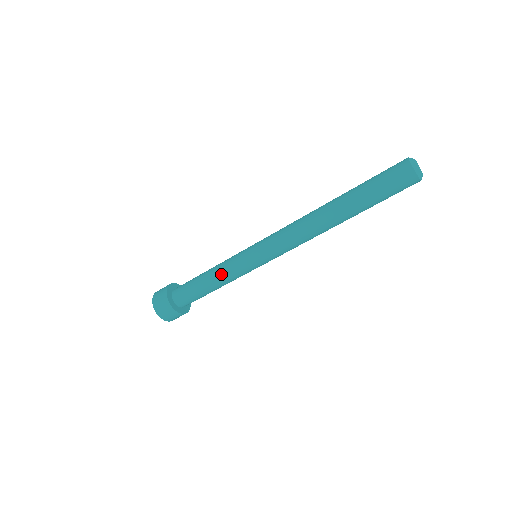
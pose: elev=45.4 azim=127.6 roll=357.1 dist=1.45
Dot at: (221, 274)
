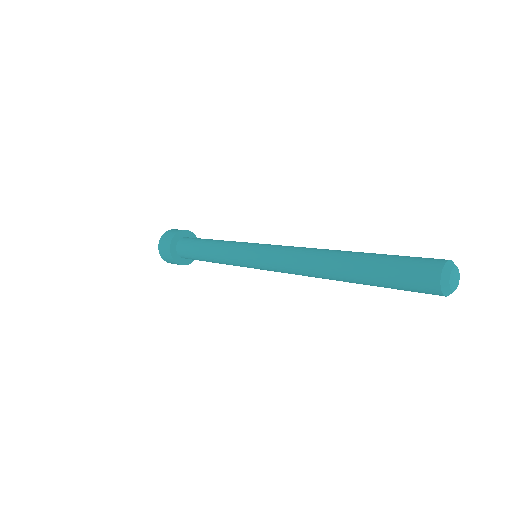
Dot at: (222, 263)
